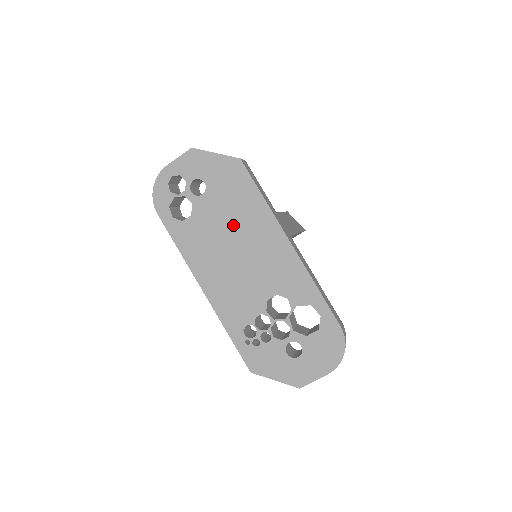
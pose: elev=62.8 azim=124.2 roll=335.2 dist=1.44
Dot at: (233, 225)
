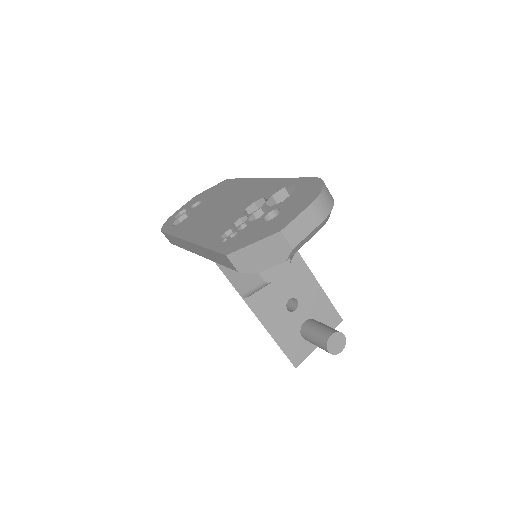
Dot at: (219, 200)
